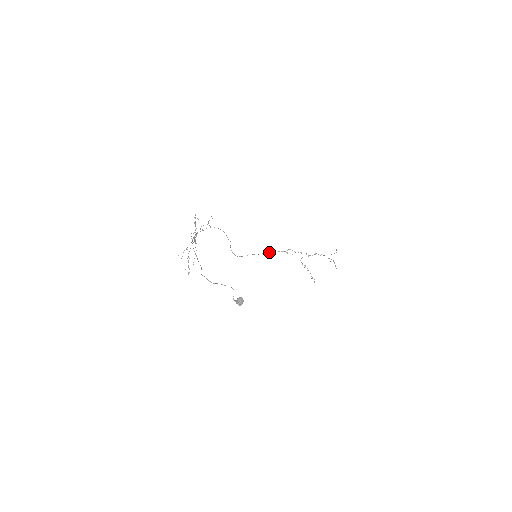
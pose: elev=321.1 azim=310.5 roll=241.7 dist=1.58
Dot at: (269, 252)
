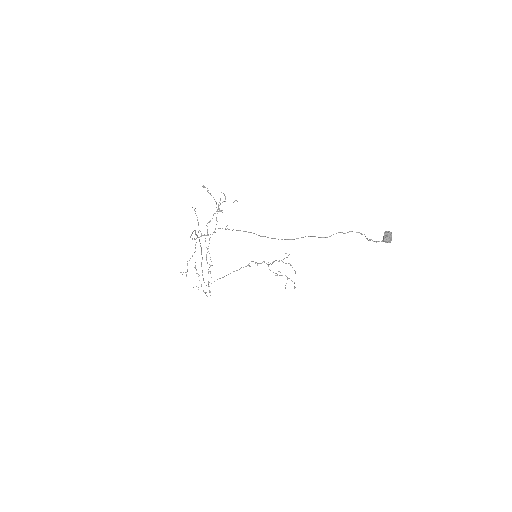
Dot at: occluded
